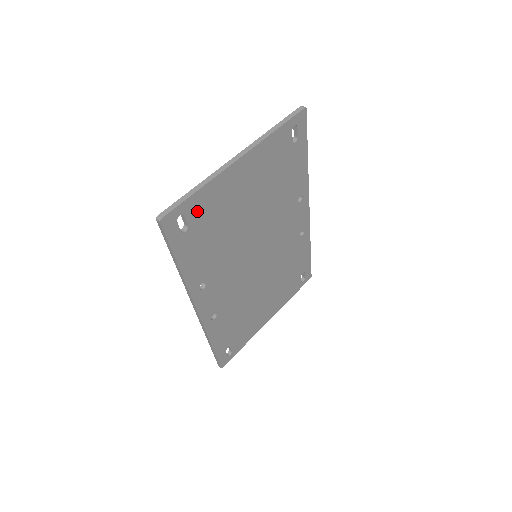
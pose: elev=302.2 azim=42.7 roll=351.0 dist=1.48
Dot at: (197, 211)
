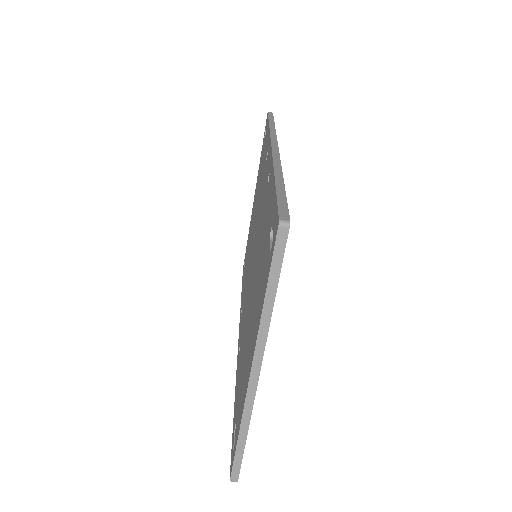
Dot at: occluded
